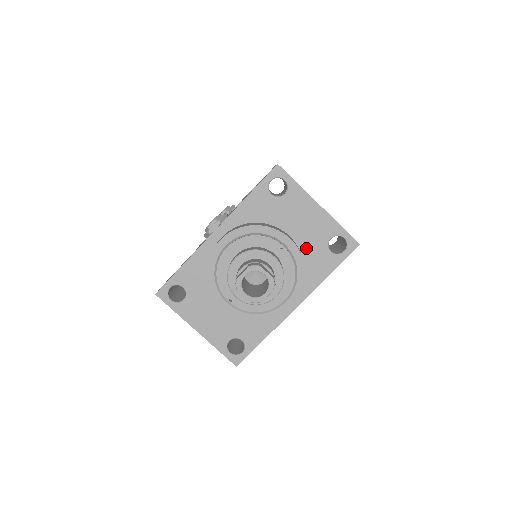
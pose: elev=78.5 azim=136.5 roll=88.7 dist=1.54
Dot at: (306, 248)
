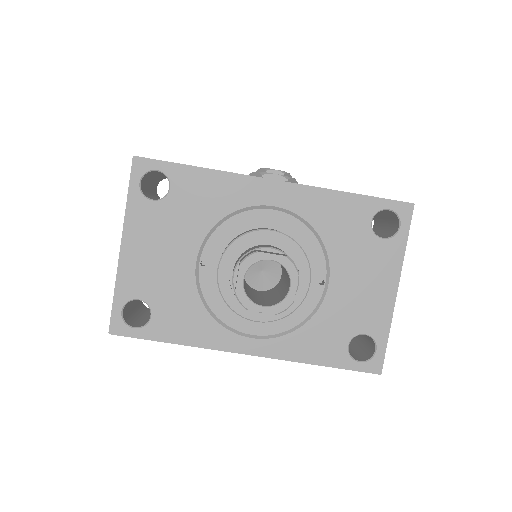
Dot at: (332, 312)
